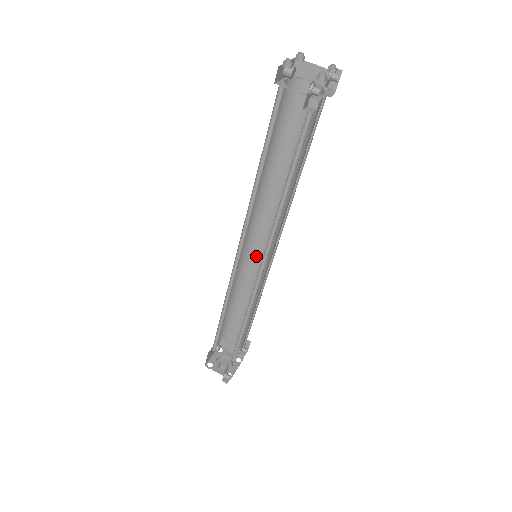
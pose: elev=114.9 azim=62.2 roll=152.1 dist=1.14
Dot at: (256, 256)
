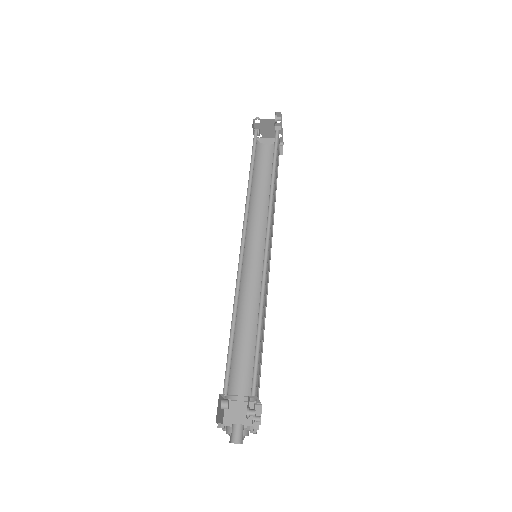
Dot at: (253, 272)
